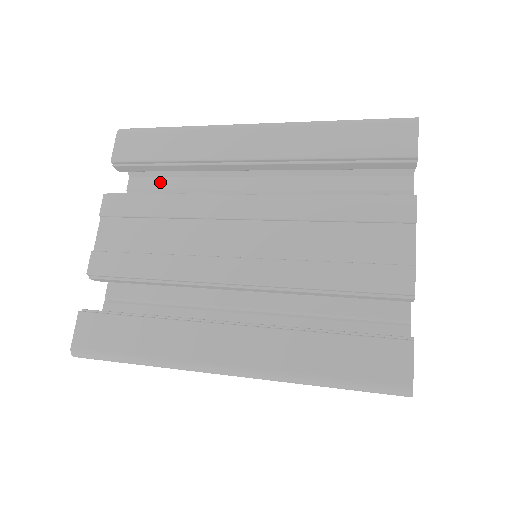
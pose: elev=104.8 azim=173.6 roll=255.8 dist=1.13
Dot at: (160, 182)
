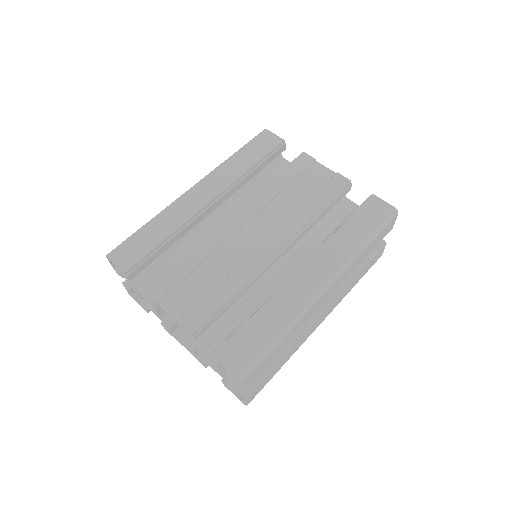
Dot at: (159, 270)
